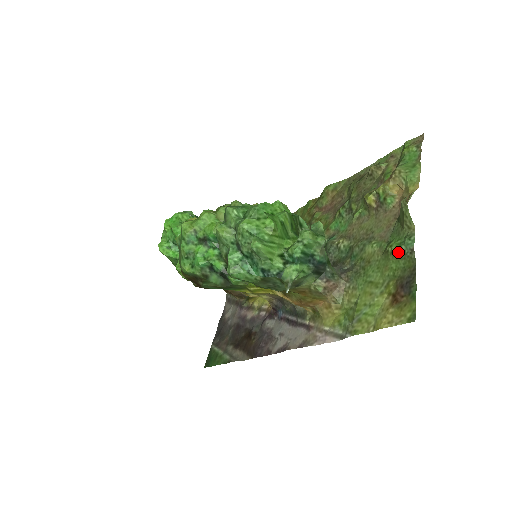
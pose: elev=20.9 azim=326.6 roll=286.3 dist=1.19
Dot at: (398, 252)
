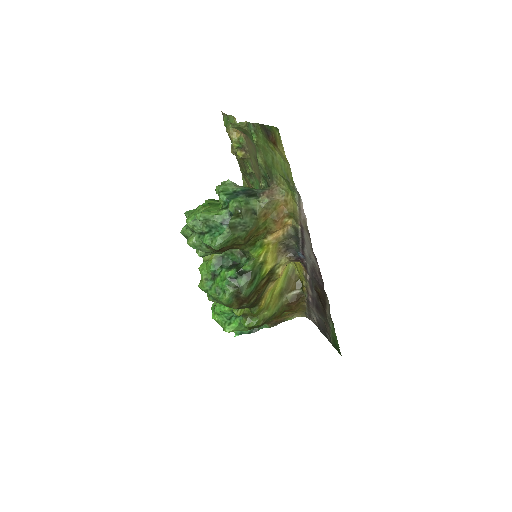
Dot at: (255, 136)
